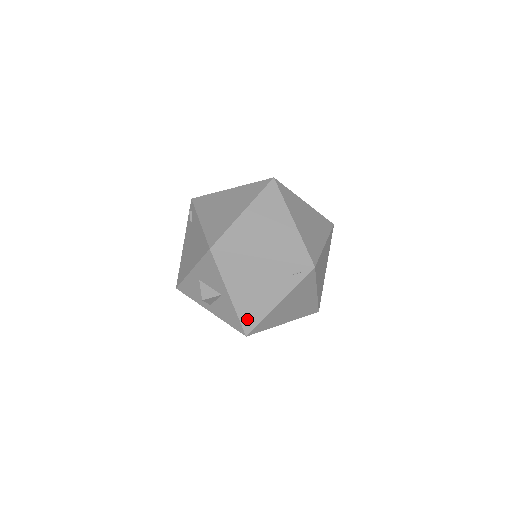
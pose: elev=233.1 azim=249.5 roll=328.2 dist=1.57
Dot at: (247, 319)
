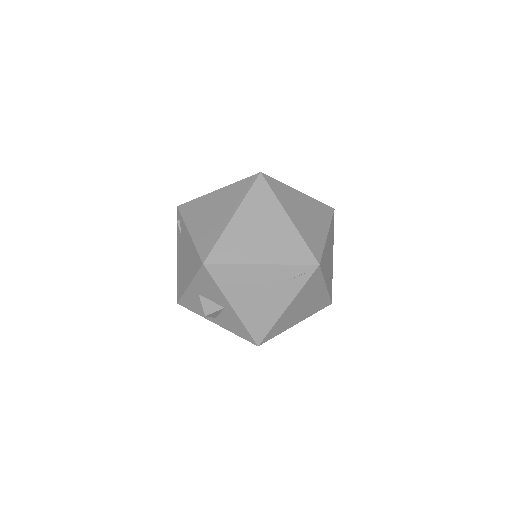
Dot at: (256, 329)
